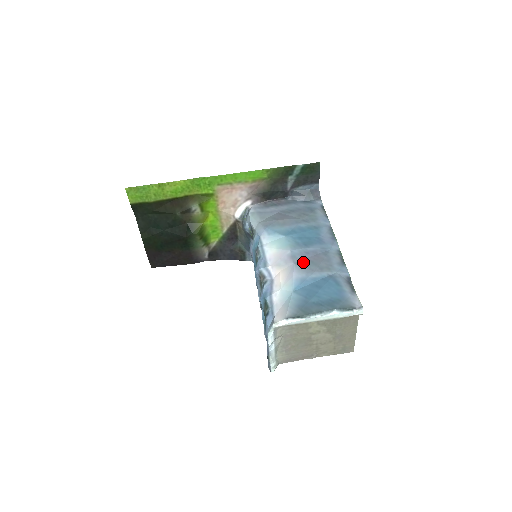
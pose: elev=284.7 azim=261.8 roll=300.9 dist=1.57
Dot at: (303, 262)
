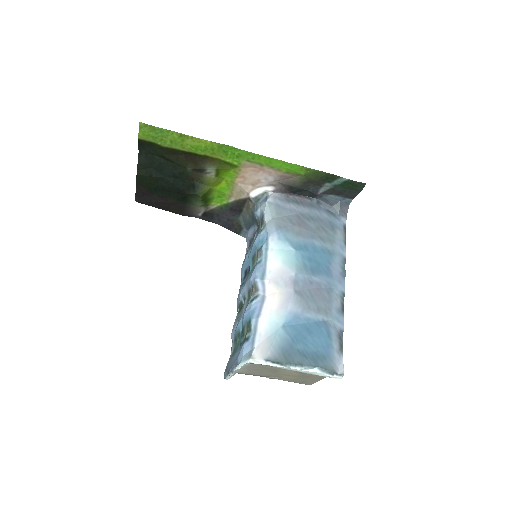
Dot at: (303, 293)
